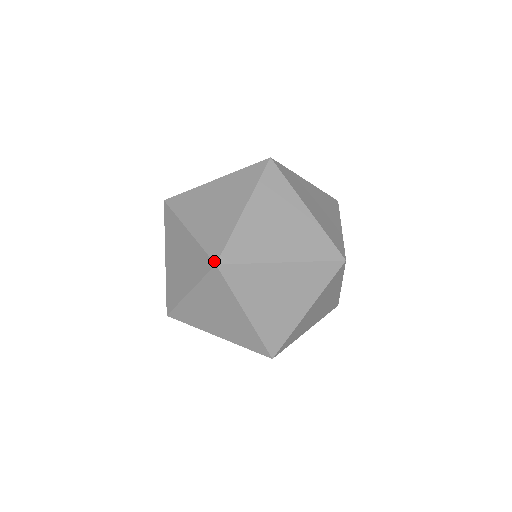
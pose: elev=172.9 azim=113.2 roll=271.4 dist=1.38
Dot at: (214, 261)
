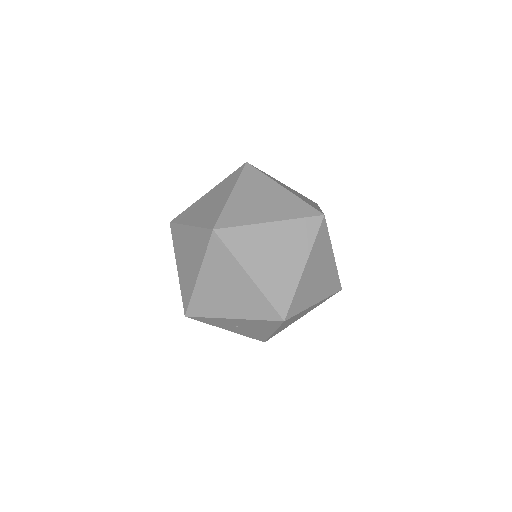
Dot at: (211, 228)
